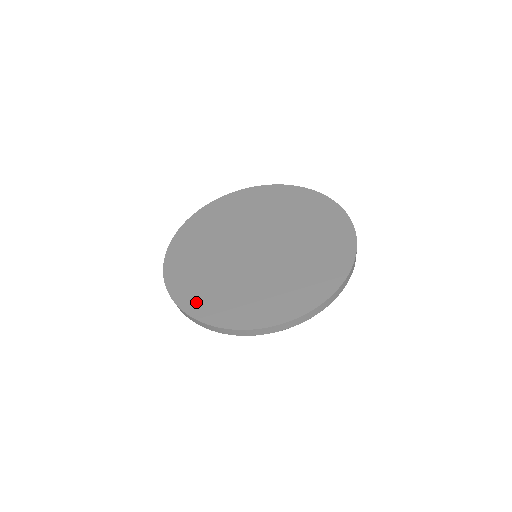
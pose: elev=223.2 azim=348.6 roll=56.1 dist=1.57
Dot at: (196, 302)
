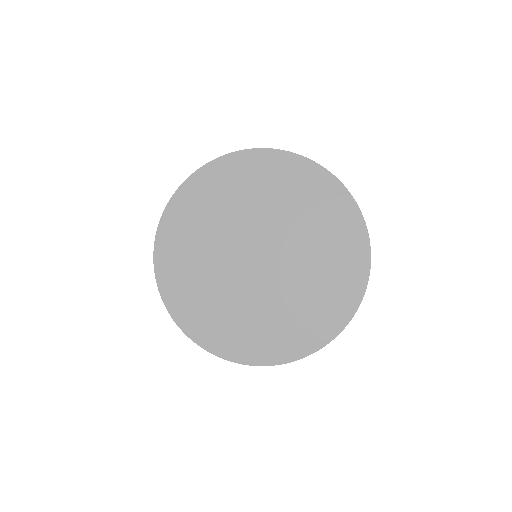
Dot at: (228, 344)
